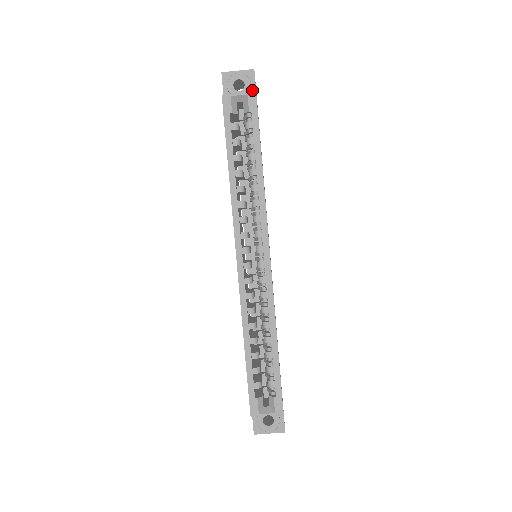
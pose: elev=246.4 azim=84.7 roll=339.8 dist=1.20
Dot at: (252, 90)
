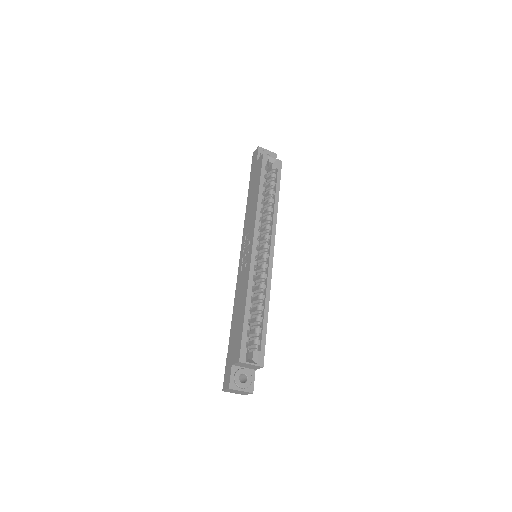
Dot at: occluded
